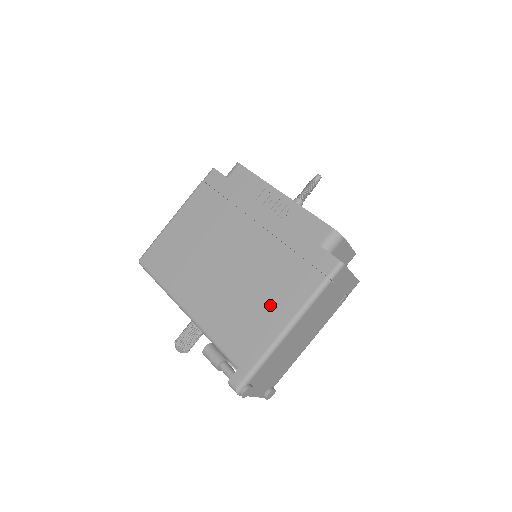
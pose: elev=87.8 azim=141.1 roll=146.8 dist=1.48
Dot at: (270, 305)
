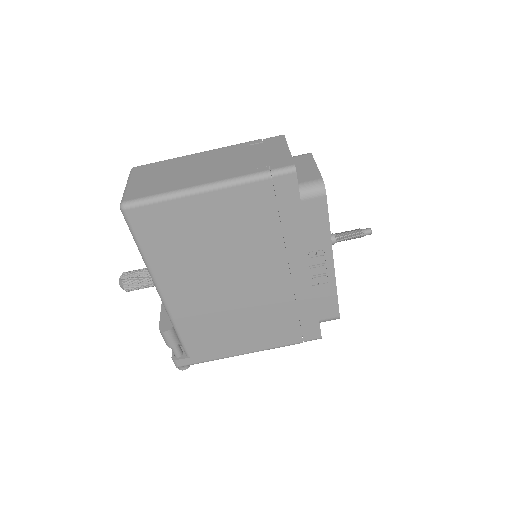
Dot at: (247, 336)
